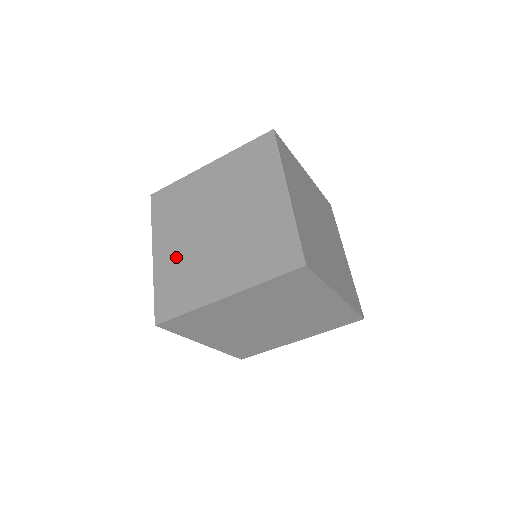
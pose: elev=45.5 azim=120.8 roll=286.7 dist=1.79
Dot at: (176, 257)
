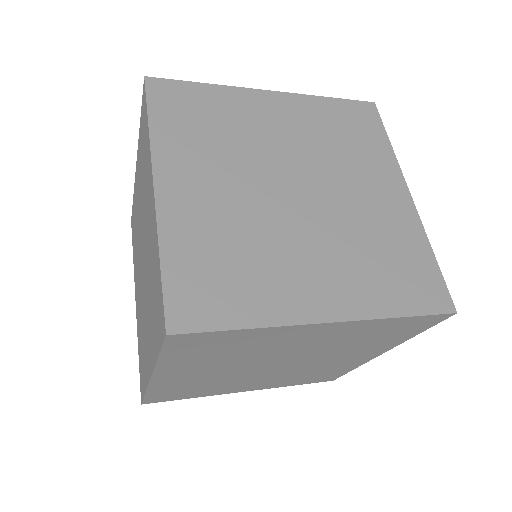
Dot at: occluded
